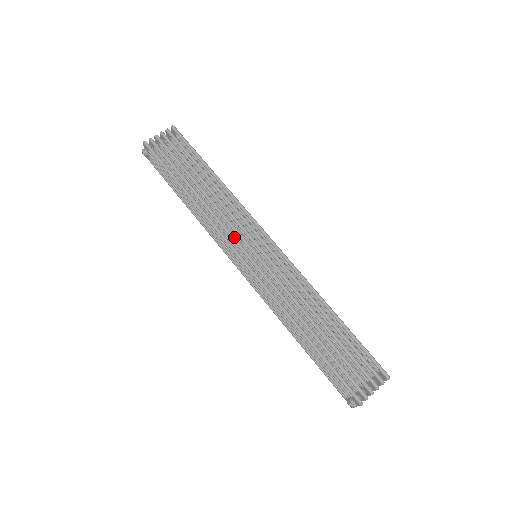
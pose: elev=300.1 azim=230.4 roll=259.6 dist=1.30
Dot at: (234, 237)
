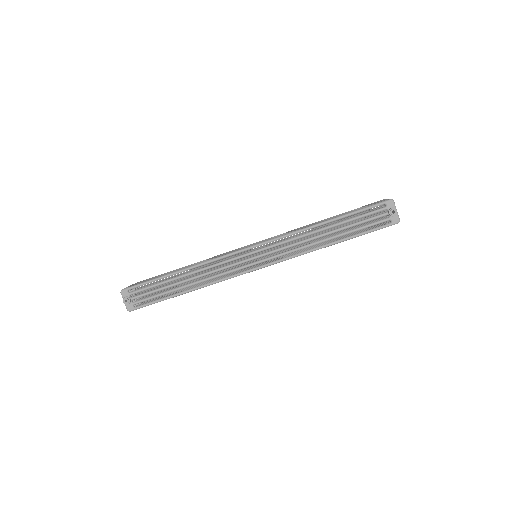
Dot at: occluded
